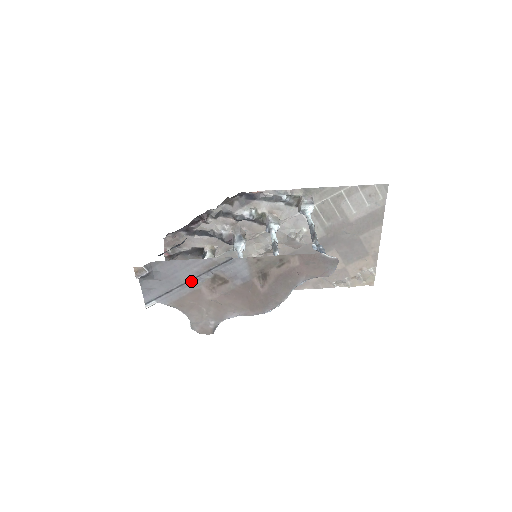
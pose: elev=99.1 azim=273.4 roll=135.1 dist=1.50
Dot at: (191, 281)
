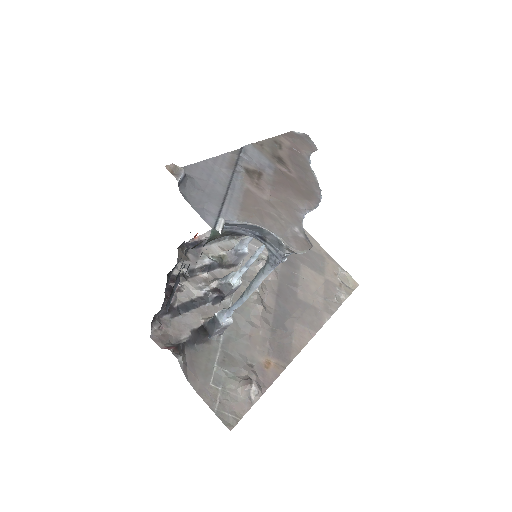
Dot at: (232, 180)
